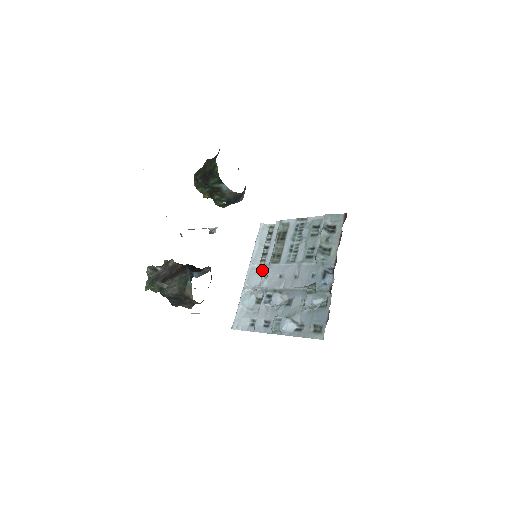
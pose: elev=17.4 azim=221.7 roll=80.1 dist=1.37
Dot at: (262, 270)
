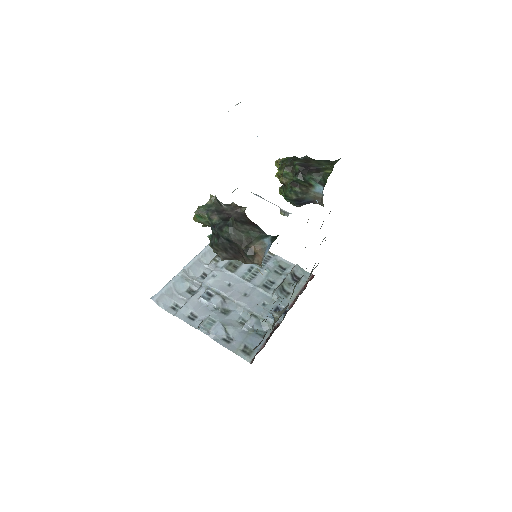
Dot at: (207, 267)
